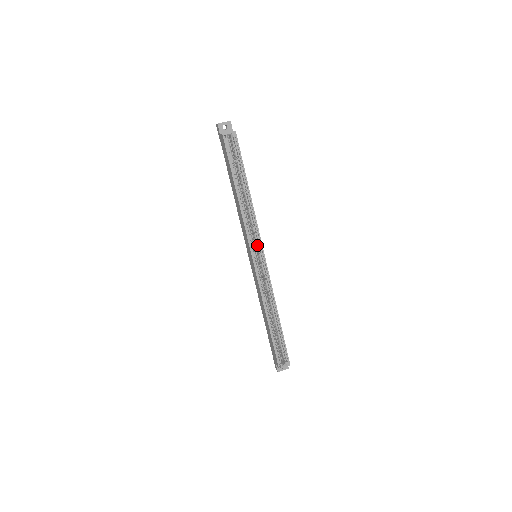
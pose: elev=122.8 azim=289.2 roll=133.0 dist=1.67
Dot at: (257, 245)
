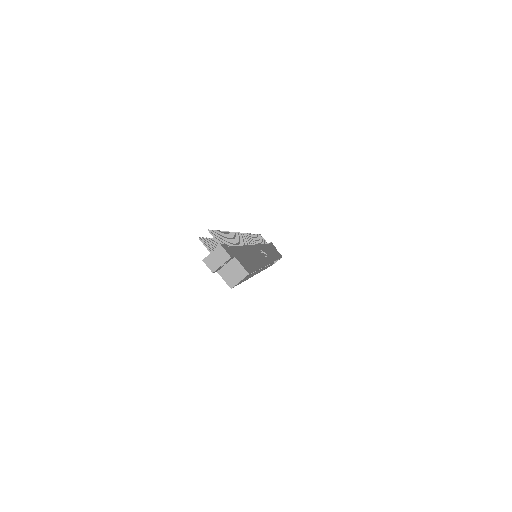
Dot at: occluded
